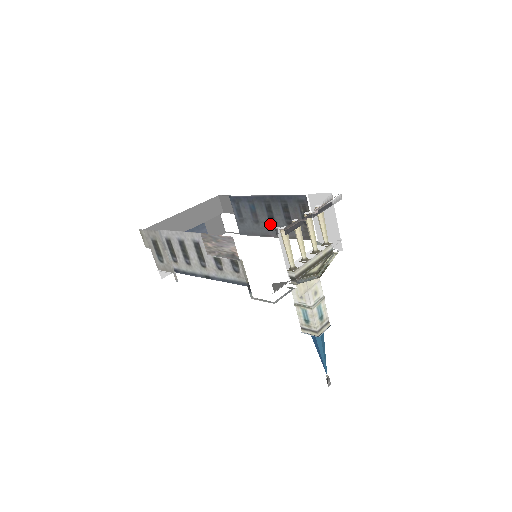
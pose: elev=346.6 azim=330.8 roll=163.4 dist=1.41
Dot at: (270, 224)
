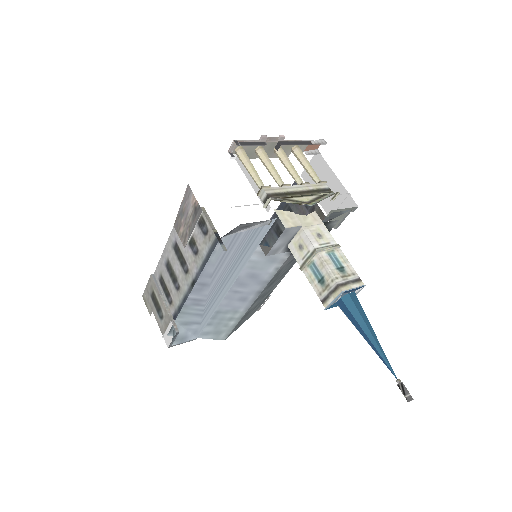
Dot at: occluded
